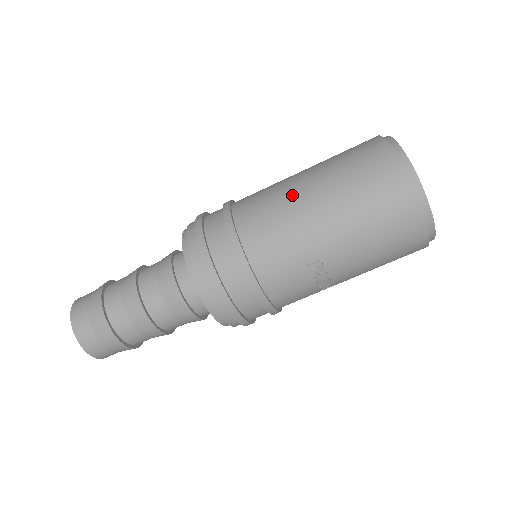
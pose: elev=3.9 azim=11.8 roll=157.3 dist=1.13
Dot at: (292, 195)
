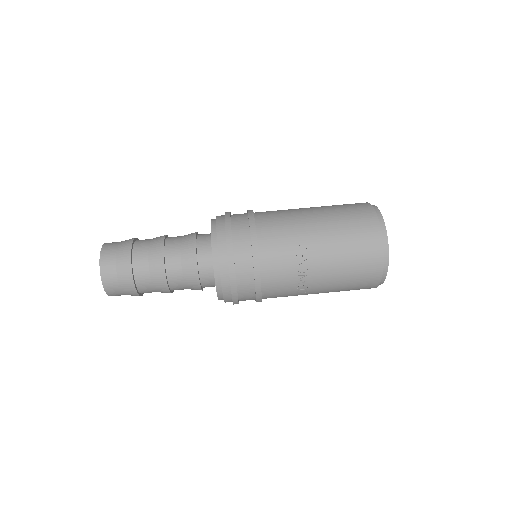
Dot at: (298, 209)
